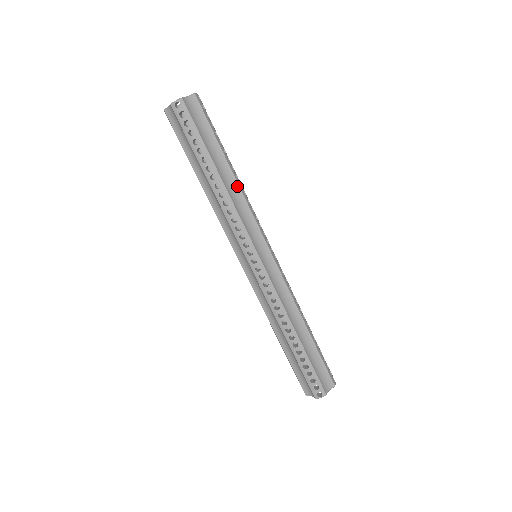
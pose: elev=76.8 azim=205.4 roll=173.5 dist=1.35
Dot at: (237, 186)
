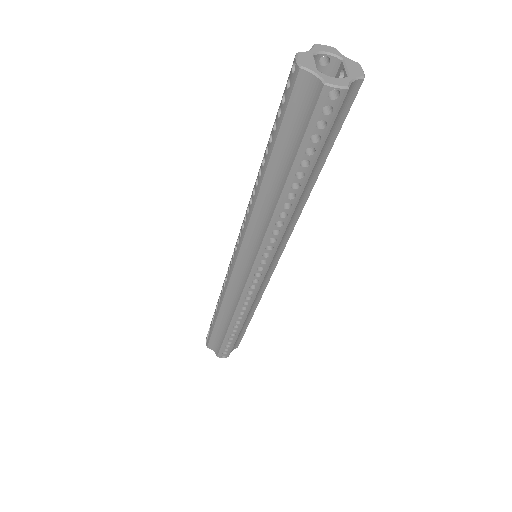
Dot at: (303, 203)
